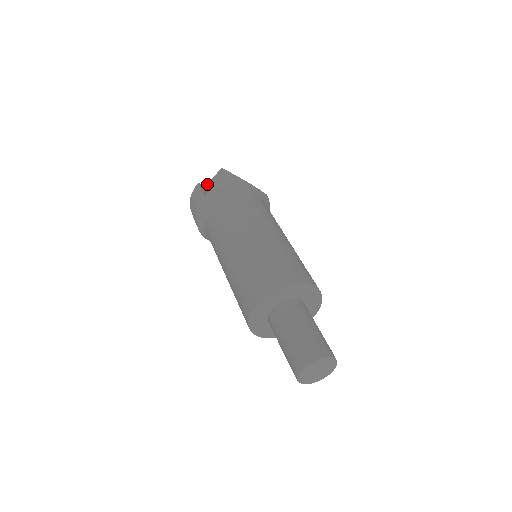
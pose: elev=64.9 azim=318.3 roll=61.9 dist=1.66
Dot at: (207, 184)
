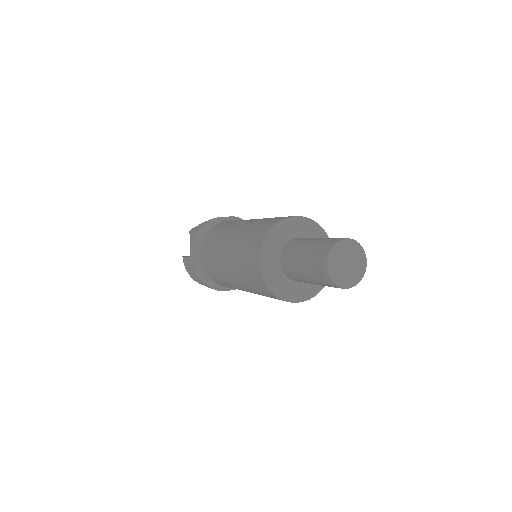
Dot at: occluded
